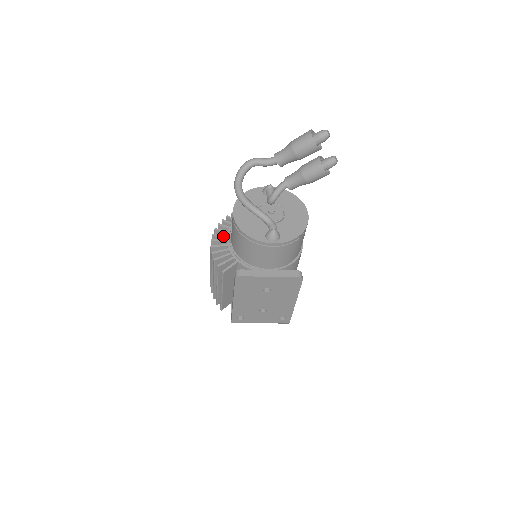
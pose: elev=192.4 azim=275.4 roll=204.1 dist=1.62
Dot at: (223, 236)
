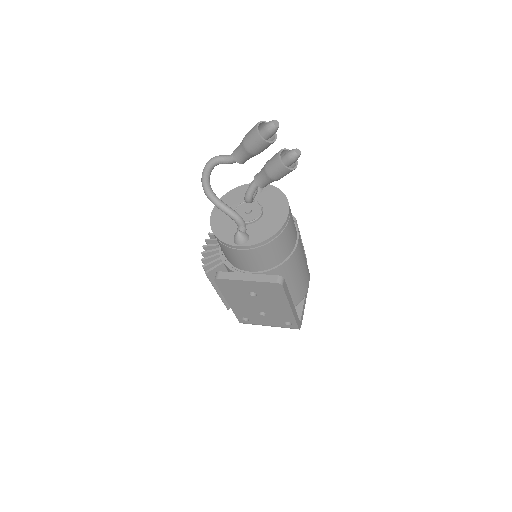
Dot at: occluded
